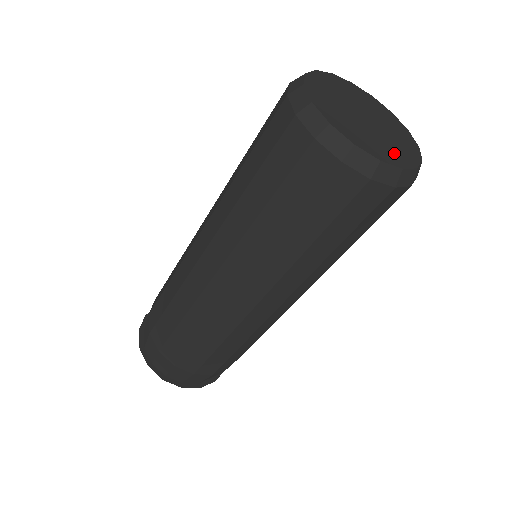
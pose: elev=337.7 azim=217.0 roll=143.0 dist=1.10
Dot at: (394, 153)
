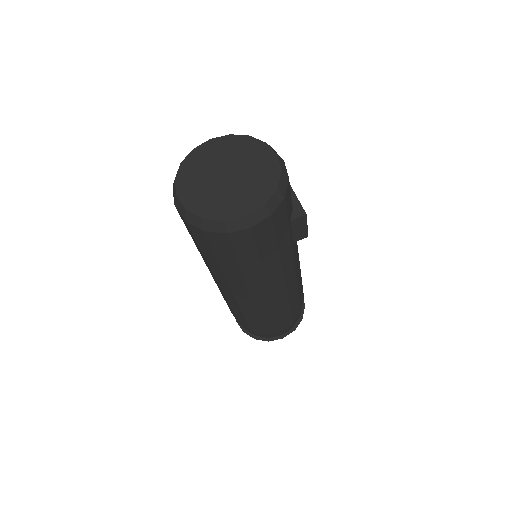
Dot at: (229, 206)
